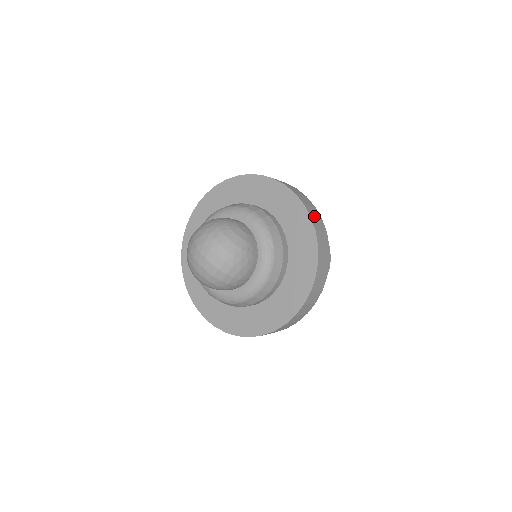
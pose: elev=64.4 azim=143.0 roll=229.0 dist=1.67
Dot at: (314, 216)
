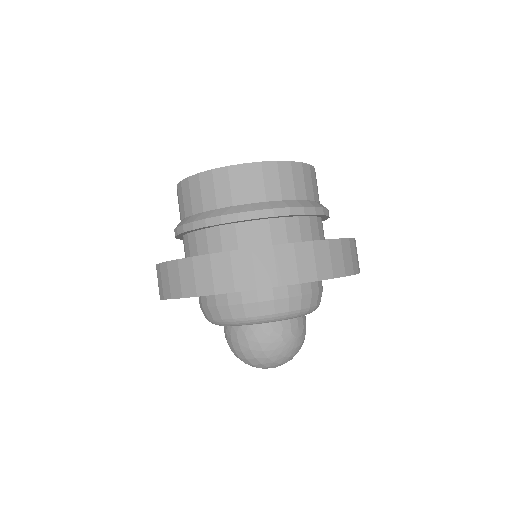
Dot at: (357, 261)
